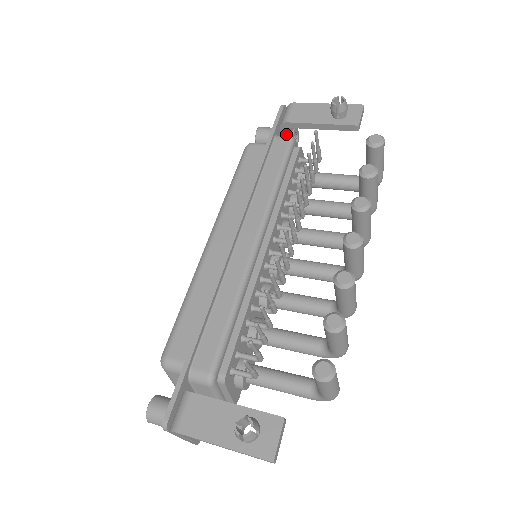
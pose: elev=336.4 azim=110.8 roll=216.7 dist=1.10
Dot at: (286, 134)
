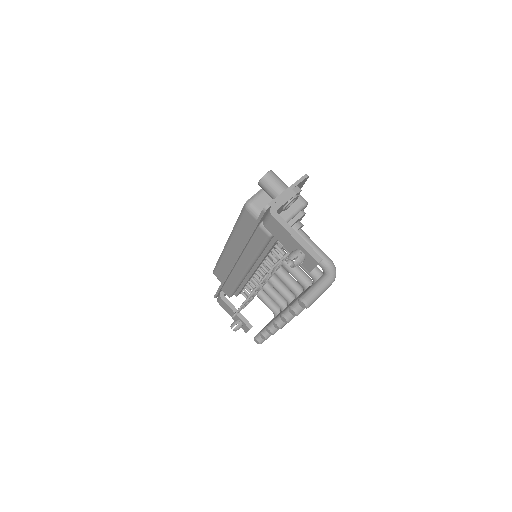
Dot at: occluded
